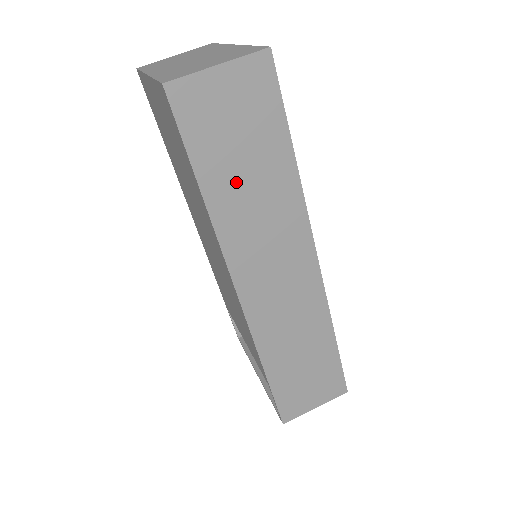
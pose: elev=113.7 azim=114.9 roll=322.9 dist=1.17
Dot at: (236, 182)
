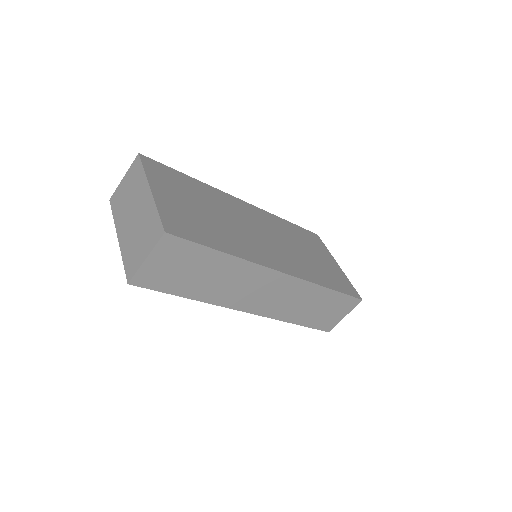
Dot at: (202, 283)
